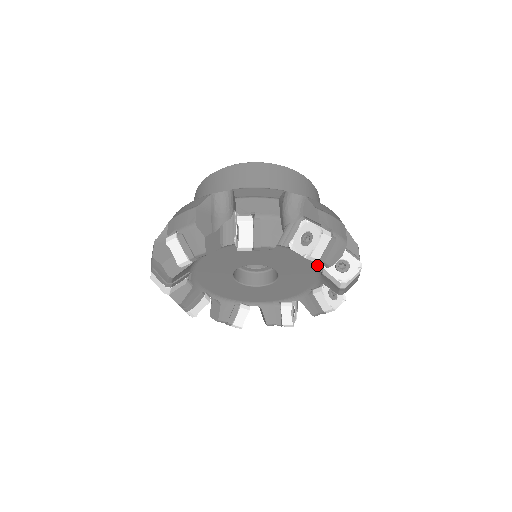
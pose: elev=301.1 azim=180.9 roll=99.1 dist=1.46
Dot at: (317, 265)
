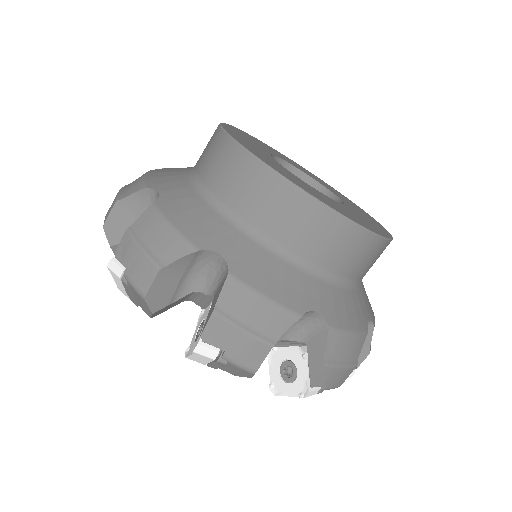
Dot at: occluded
